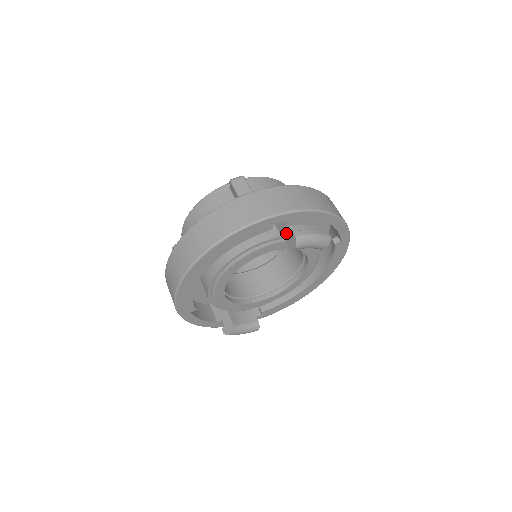
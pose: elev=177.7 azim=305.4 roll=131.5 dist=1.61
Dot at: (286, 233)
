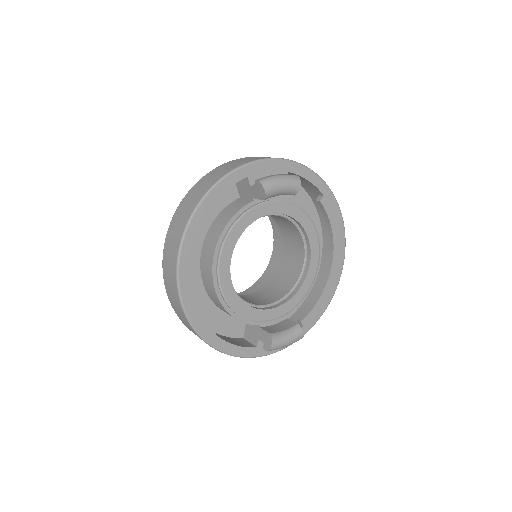
Dot at: (253, 191)
